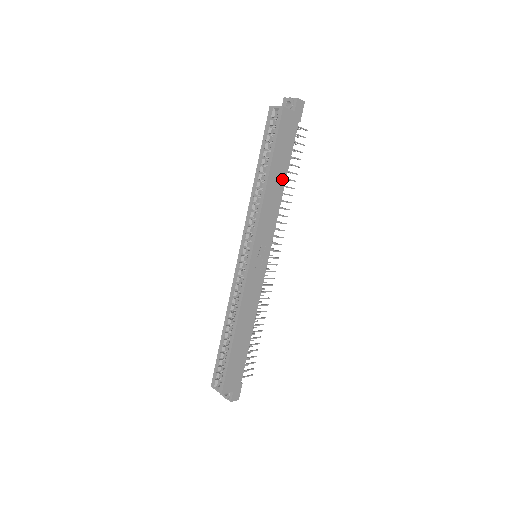
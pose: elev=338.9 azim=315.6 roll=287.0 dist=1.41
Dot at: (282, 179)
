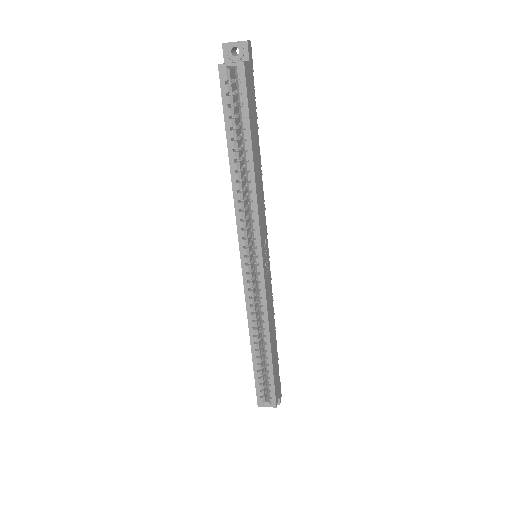
Dot at: (258, 155)
